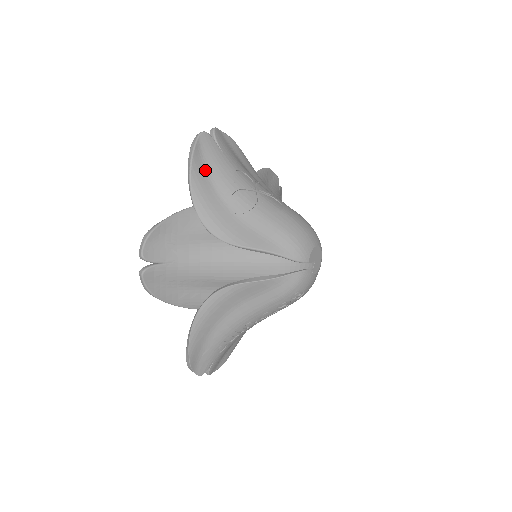
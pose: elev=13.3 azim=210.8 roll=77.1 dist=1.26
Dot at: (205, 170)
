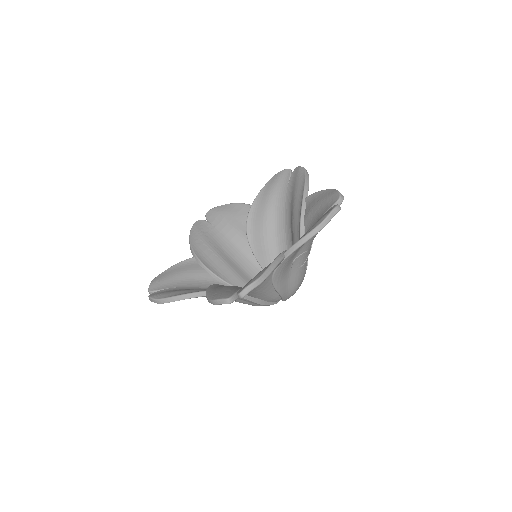
Dot at: occluded
